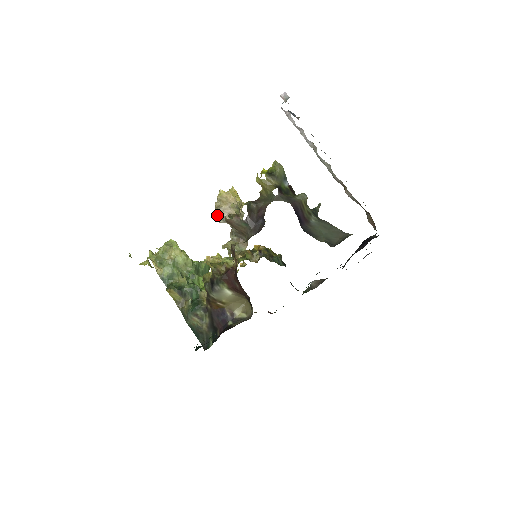
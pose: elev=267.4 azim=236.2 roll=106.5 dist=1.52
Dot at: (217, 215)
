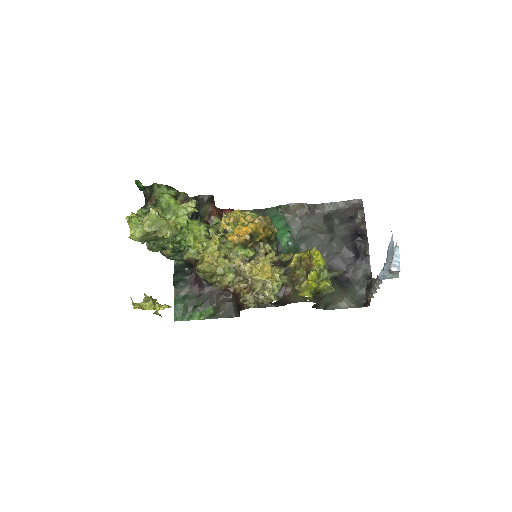
Dot at: (237, 266)
